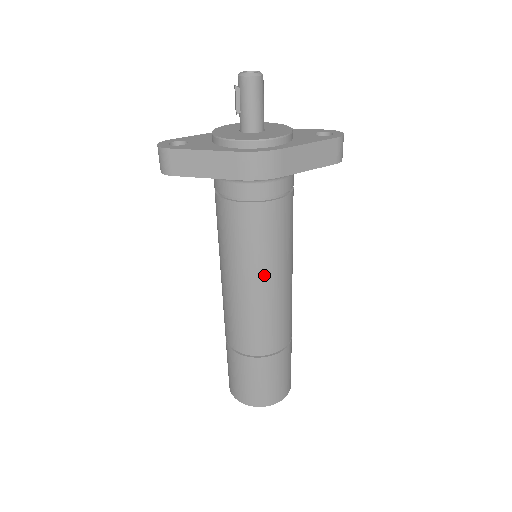
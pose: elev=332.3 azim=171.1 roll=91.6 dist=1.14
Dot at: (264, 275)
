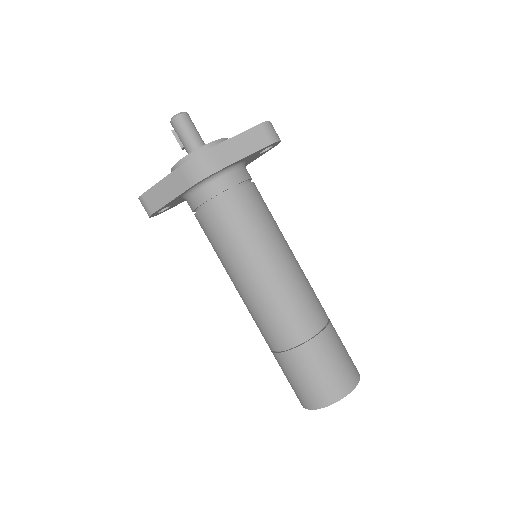
Dot at: (254, 261)
